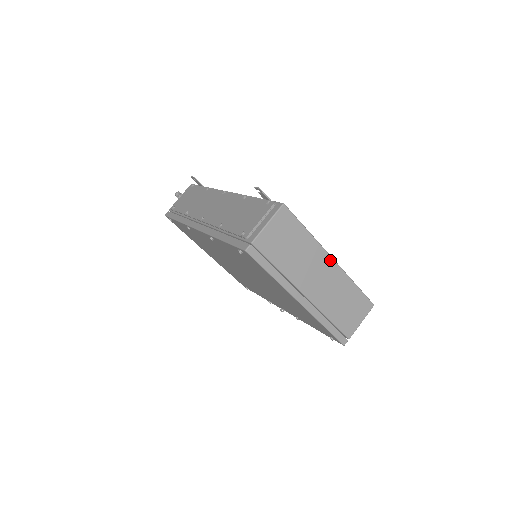
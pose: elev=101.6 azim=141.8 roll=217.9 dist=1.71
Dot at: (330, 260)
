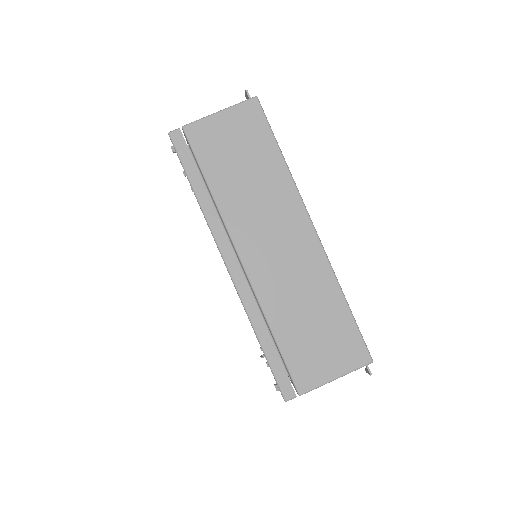
Dot at: (308, 226)
